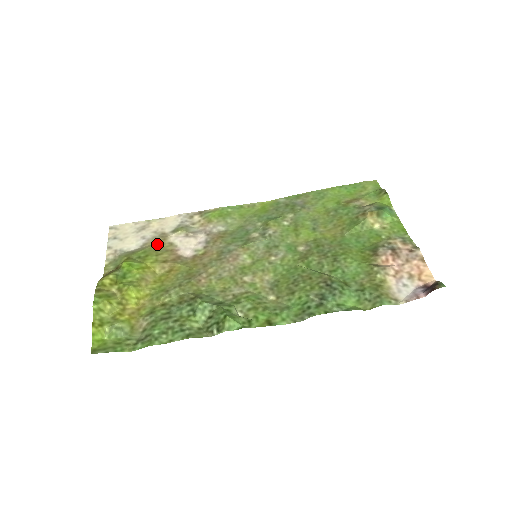
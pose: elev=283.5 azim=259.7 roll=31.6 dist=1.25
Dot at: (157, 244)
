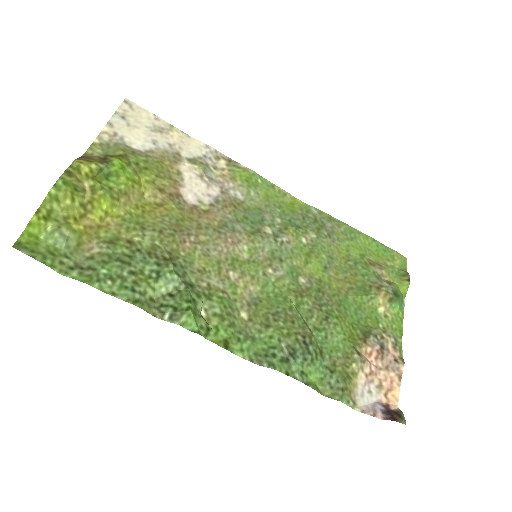
Dot at: (165, 162)
